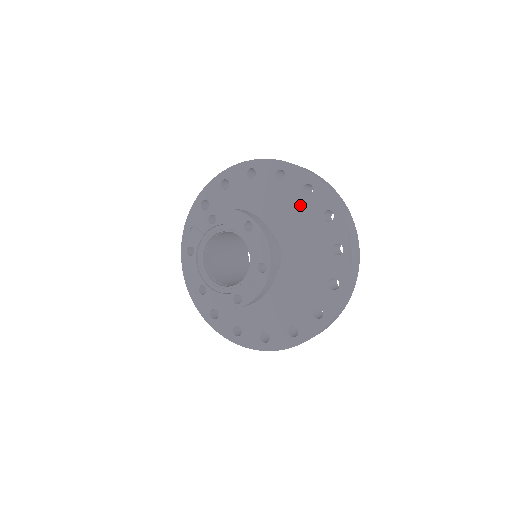
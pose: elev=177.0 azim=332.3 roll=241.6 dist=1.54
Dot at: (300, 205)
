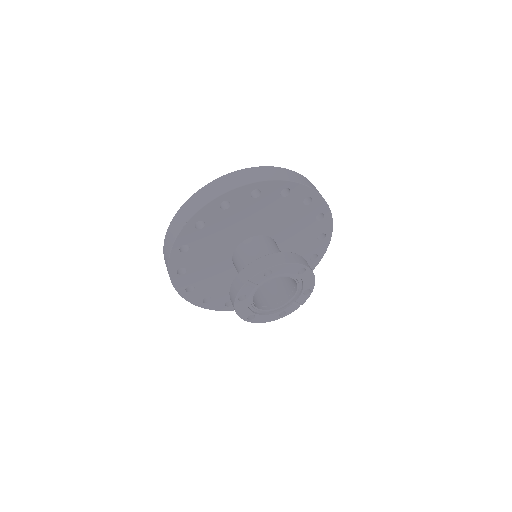
Dot at: (299, 213)
